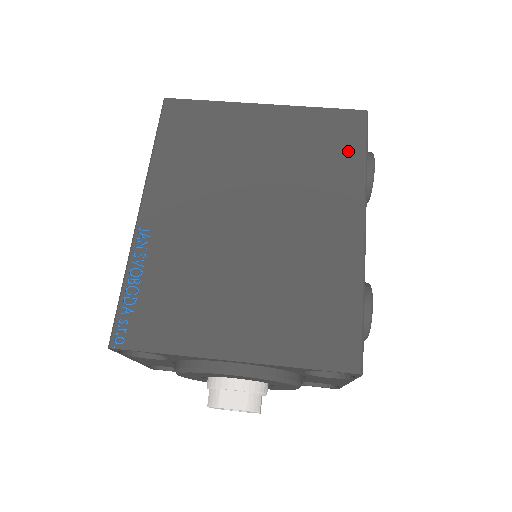
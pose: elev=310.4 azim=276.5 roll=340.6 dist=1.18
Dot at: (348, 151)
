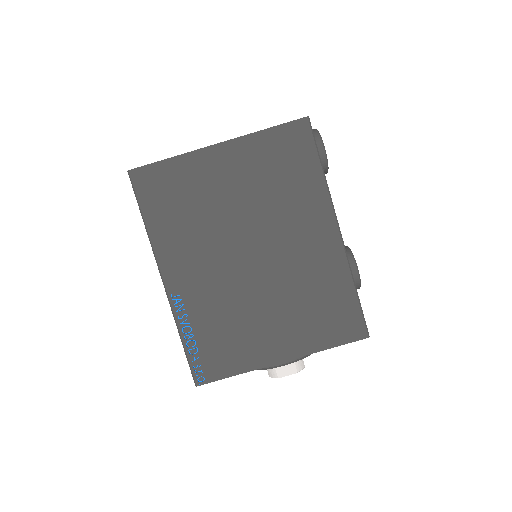
Dot at: (305, 165)
